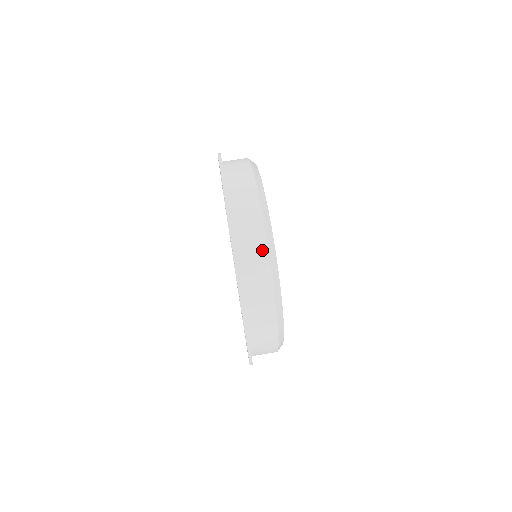
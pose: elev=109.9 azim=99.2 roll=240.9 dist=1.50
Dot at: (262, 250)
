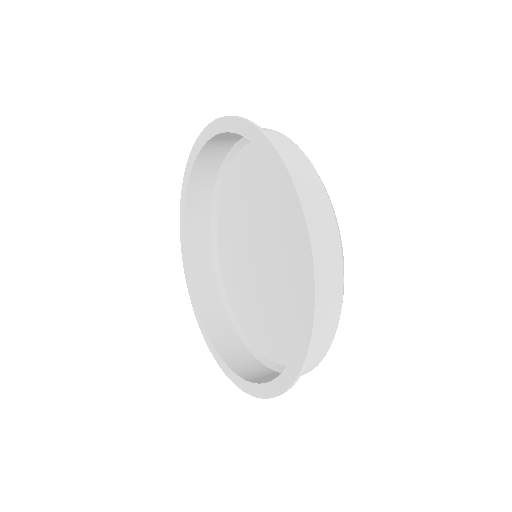
Dot at: occluded
